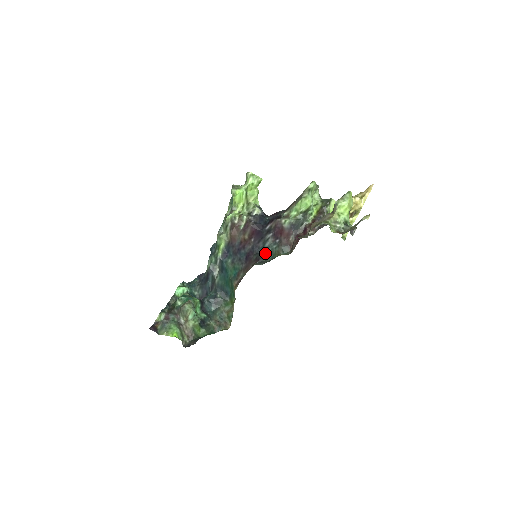
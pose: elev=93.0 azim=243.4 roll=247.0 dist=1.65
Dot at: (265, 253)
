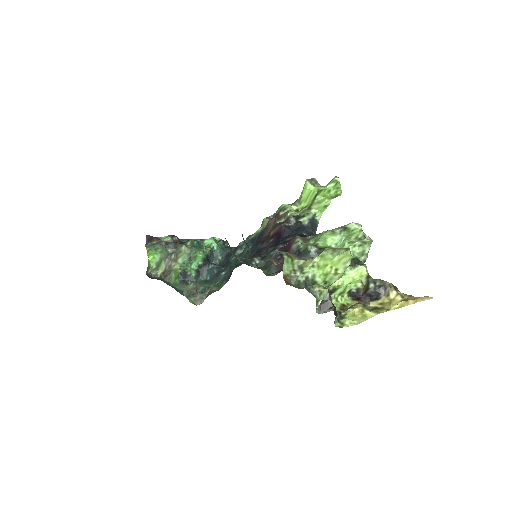
Dot at: (261, 259)
